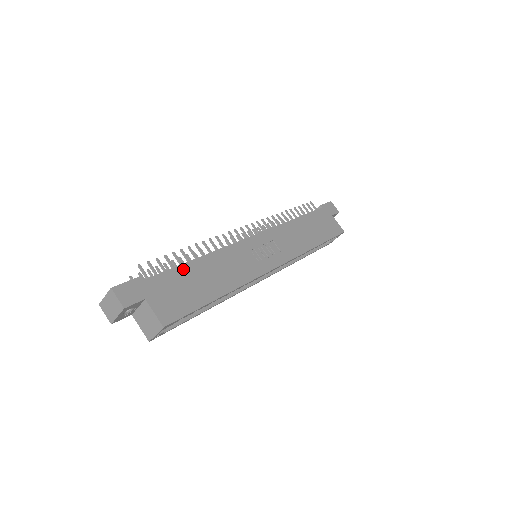
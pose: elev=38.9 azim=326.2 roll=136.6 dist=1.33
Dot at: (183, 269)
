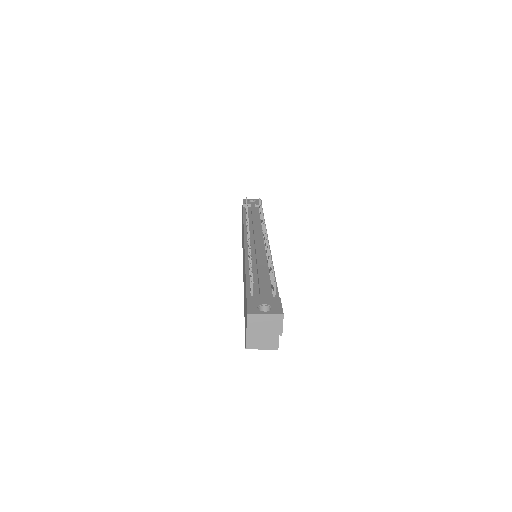
Dot at: occluded
